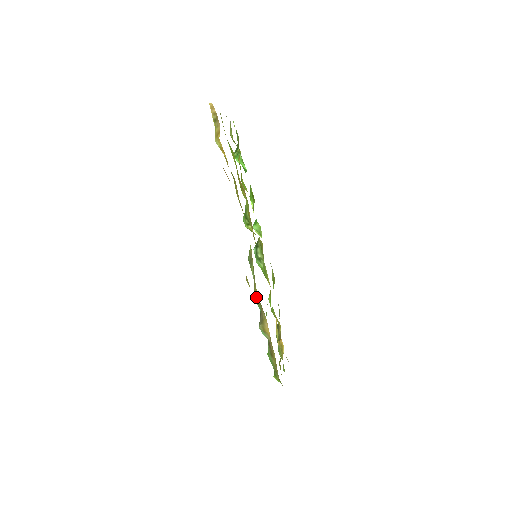
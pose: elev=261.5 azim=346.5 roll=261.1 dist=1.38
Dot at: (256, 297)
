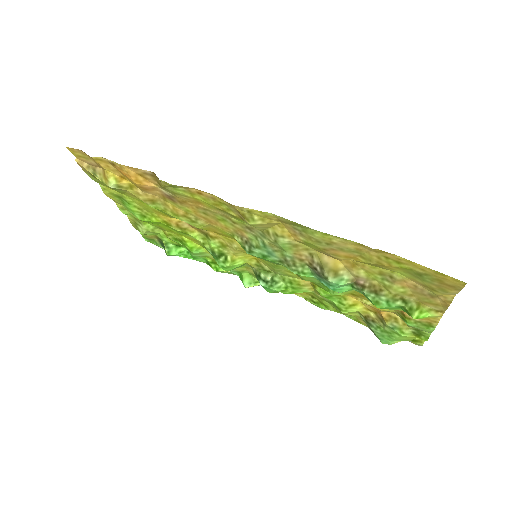
Dot at: (278, 232)
